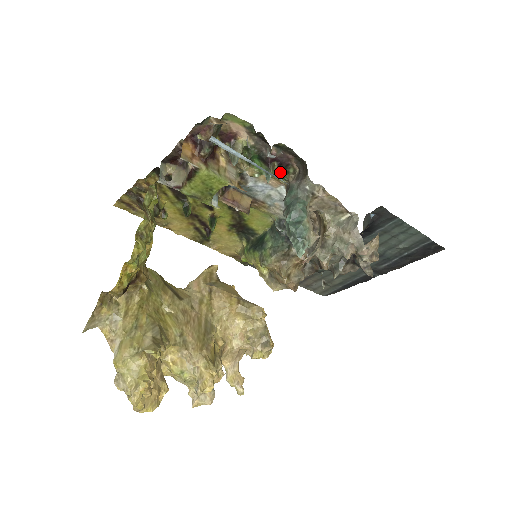
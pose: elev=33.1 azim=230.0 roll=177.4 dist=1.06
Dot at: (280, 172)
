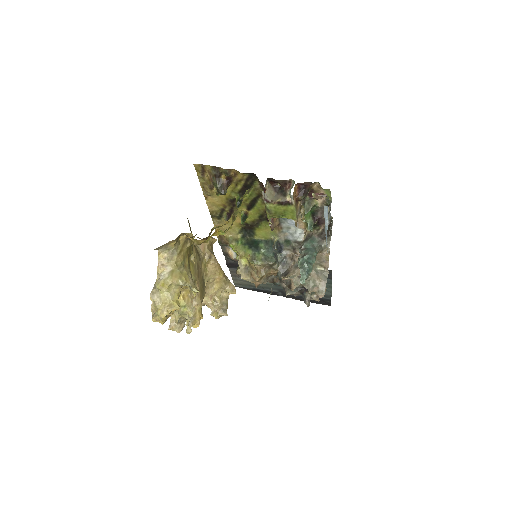
Dot at: occluded
